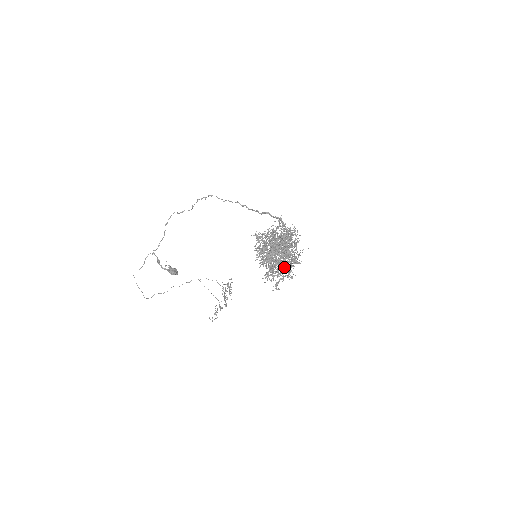
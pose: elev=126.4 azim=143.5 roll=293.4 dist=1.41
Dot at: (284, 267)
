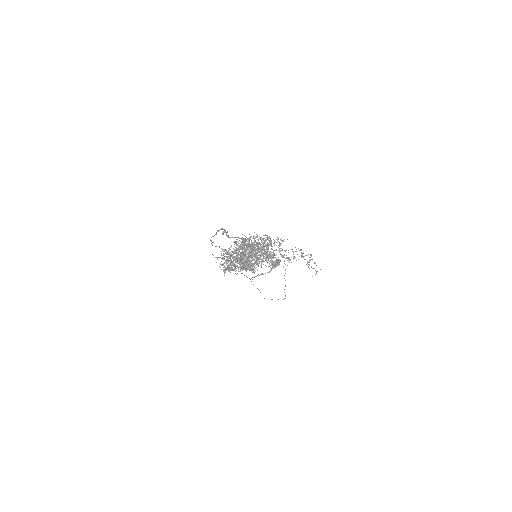
Dot at: occluded
